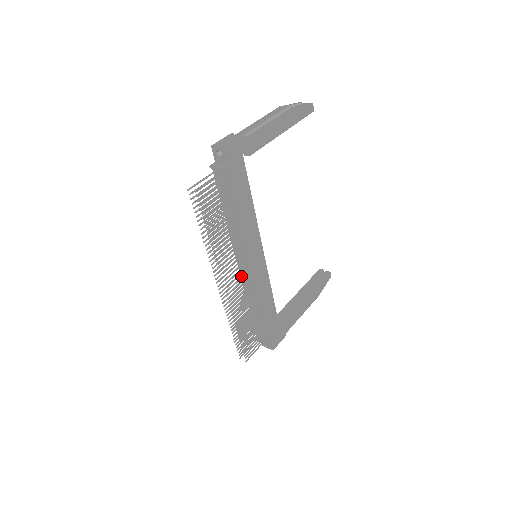
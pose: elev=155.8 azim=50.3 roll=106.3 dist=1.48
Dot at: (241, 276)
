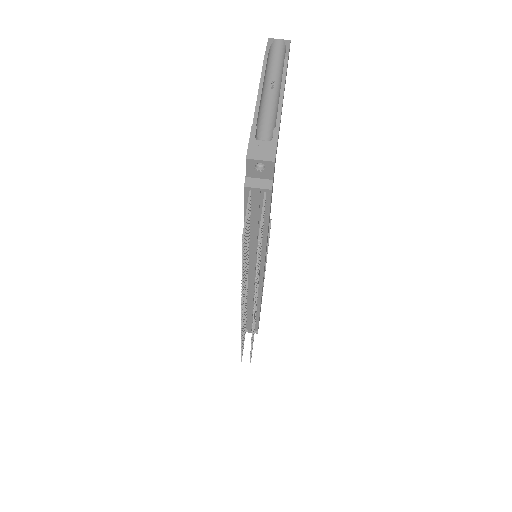
Dot at: occluded
